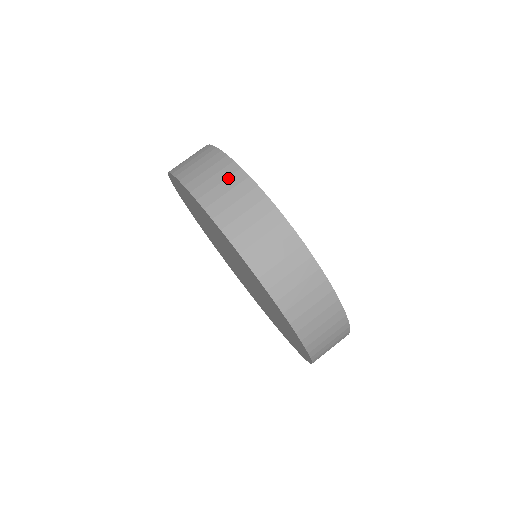
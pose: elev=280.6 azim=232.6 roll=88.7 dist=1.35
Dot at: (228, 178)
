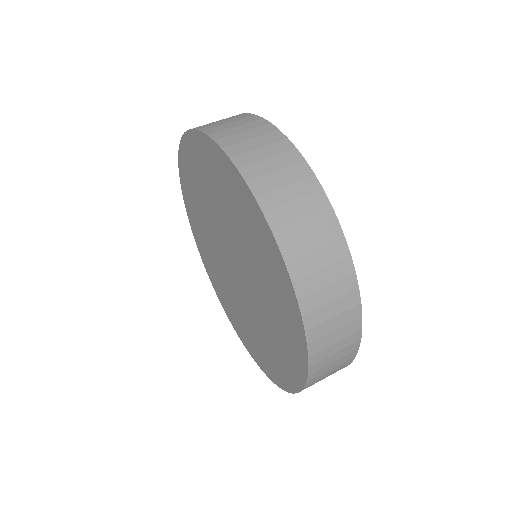
Dot at: occluded
